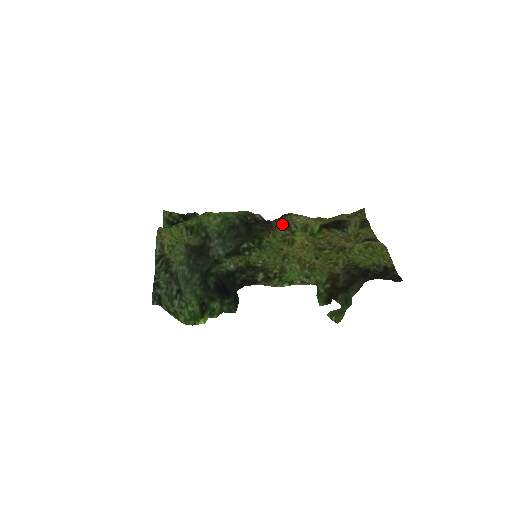
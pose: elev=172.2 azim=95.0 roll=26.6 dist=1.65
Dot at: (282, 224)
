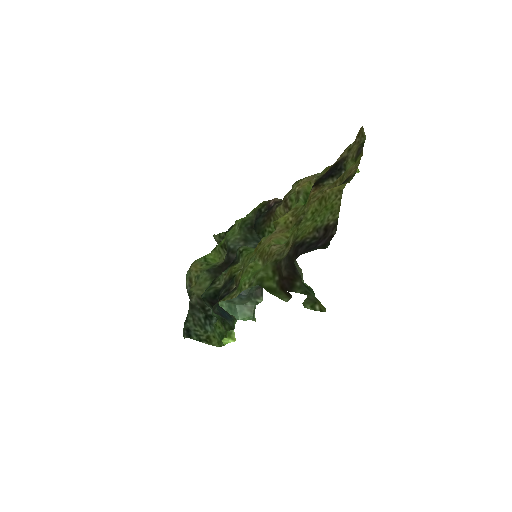
Dot at: (280, 204)
